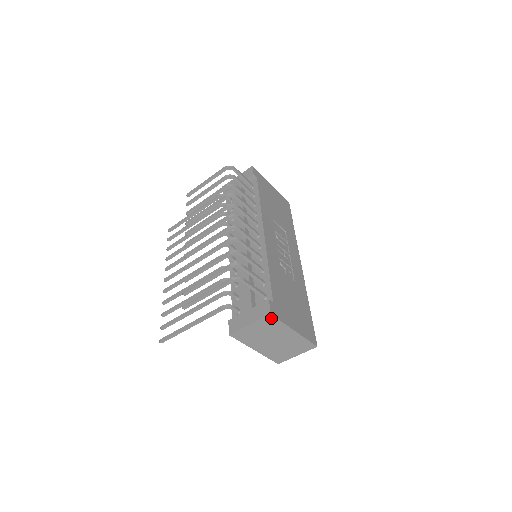
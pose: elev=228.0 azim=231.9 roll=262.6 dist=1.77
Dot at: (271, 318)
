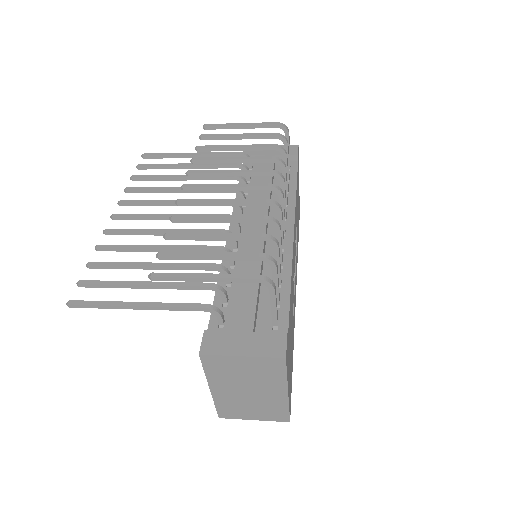
Dot at: (280, 363)
